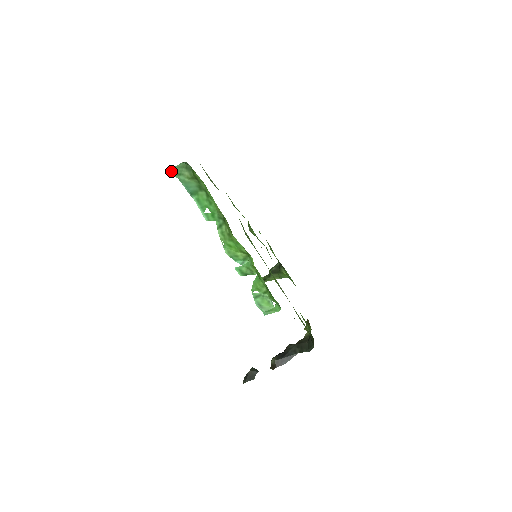
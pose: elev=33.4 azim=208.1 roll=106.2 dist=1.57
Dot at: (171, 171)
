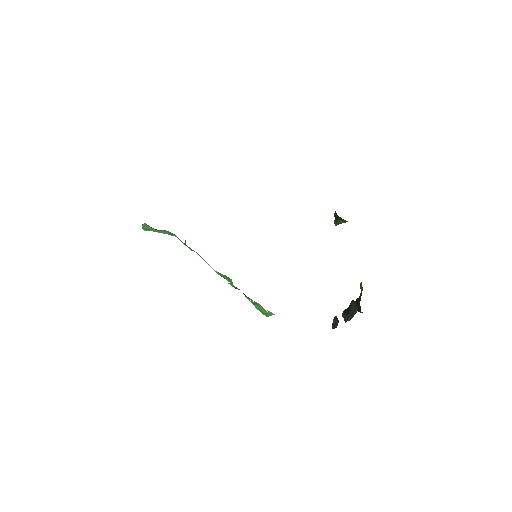
Dot at: (144, 229)
